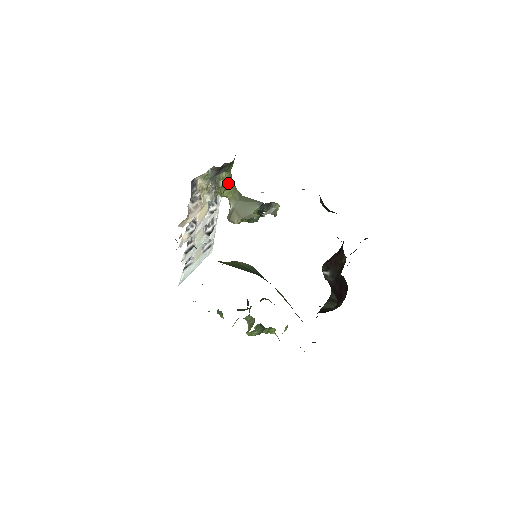
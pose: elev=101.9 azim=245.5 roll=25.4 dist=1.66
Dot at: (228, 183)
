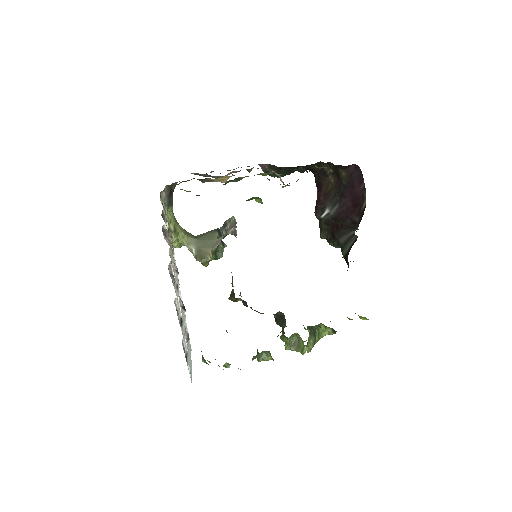
Dot at: (177, 226)
